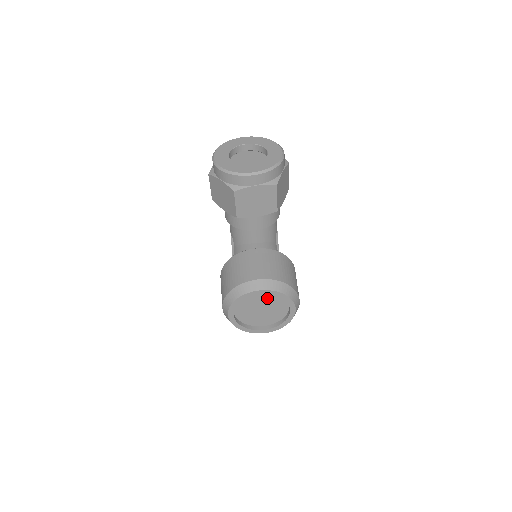
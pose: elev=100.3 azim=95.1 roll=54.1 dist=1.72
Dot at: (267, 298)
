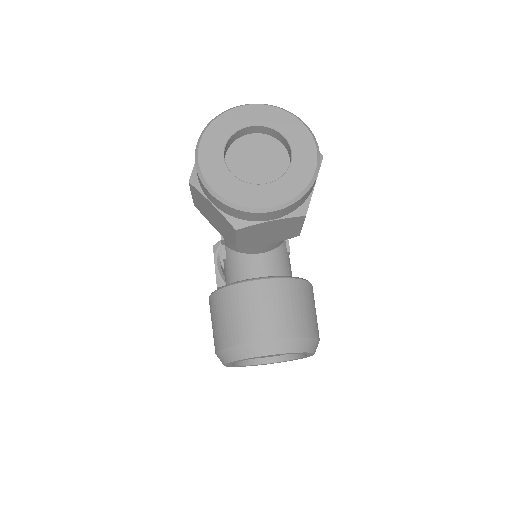
Dot at: occluded
